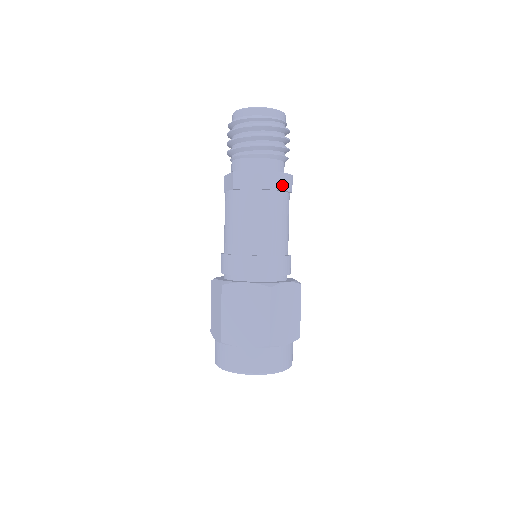
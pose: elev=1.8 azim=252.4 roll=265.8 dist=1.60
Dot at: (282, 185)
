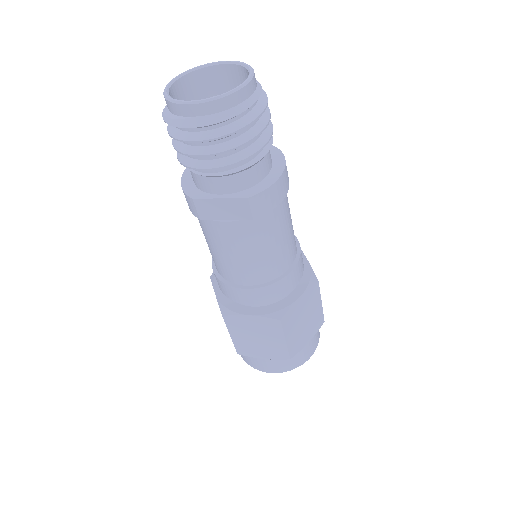
Dot at: occluded
